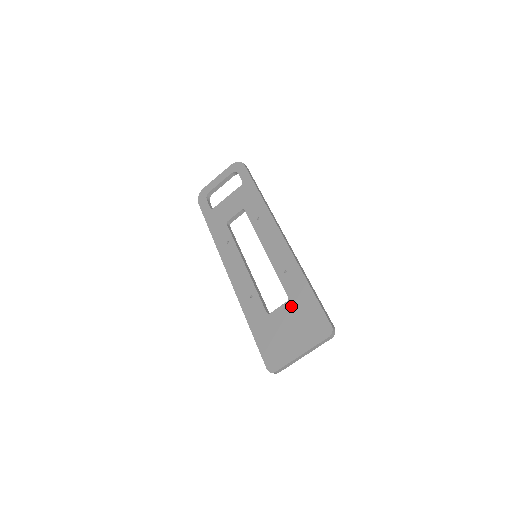
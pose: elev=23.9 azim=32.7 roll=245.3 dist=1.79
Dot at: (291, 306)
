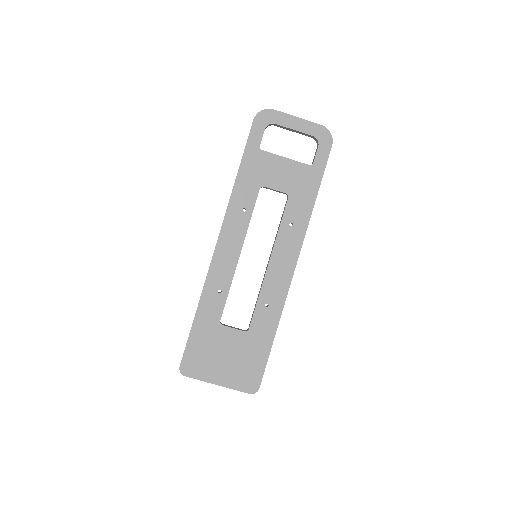
Dot at: (245, 339)
